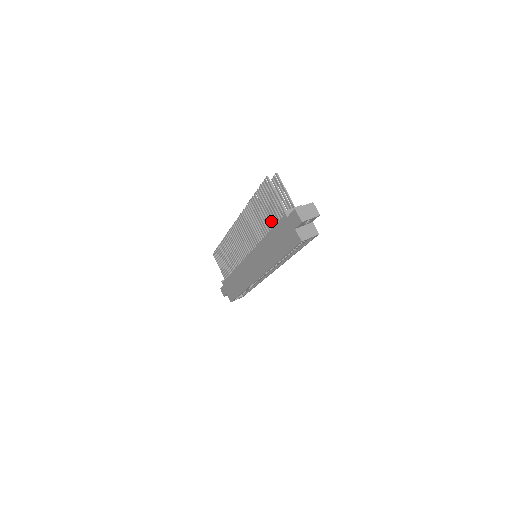
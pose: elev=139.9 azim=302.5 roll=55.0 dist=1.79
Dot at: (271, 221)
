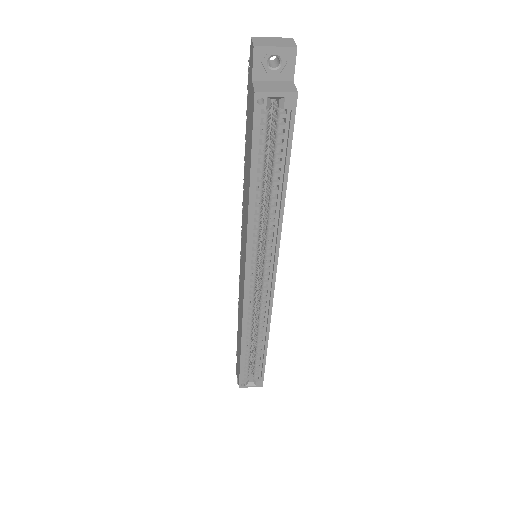
Dot at: occluded
